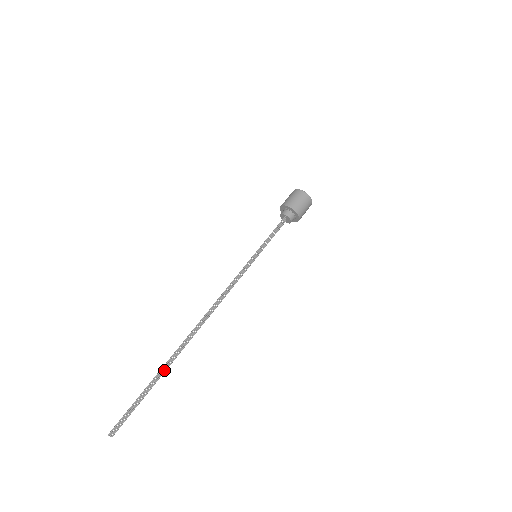
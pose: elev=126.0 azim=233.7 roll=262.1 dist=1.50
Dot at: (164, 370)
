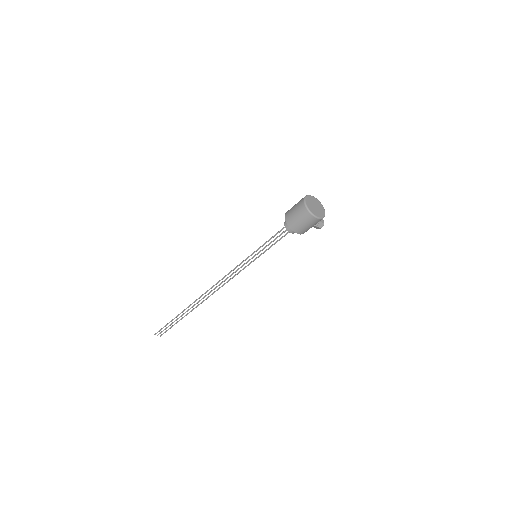
Dot at: (186, 314)
